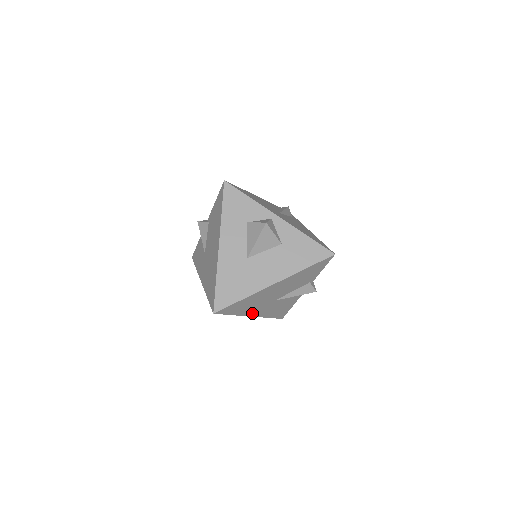
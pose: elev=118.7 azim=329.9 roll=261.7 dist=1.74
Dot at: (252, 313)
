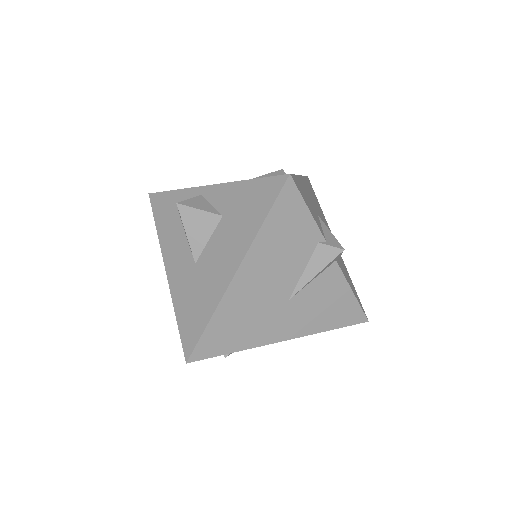
Dot at: (275, 336)
